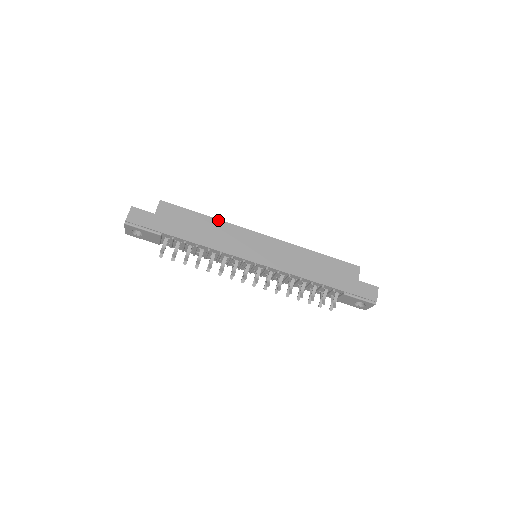
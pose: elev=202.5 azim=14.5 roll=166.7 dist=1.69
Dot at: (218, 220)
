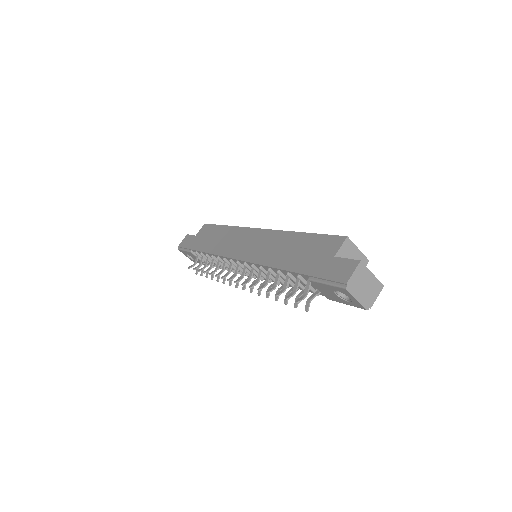
Dot at: (231, 227)
